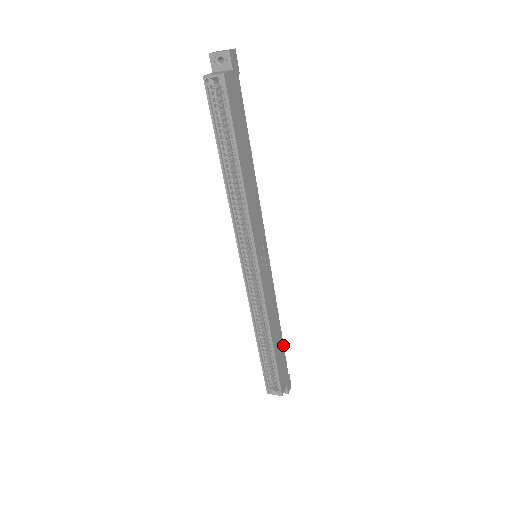
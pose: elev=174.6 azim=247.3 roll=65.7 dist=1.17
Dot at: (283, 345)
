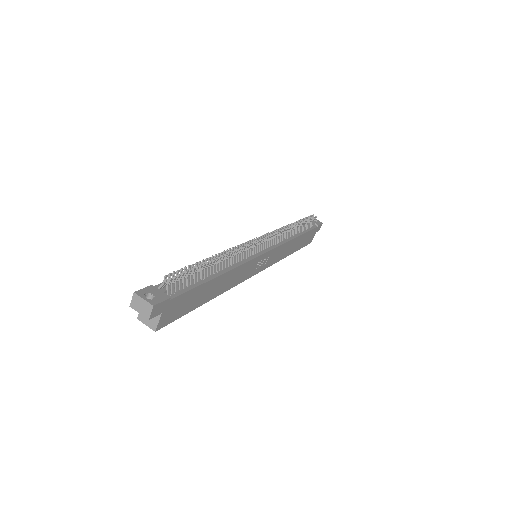
Dot at: (305, 233)
